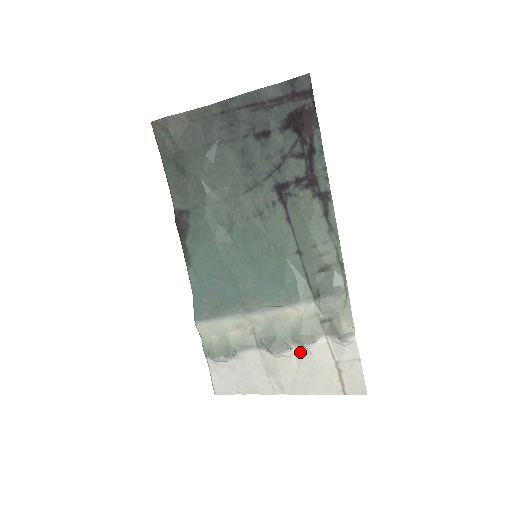
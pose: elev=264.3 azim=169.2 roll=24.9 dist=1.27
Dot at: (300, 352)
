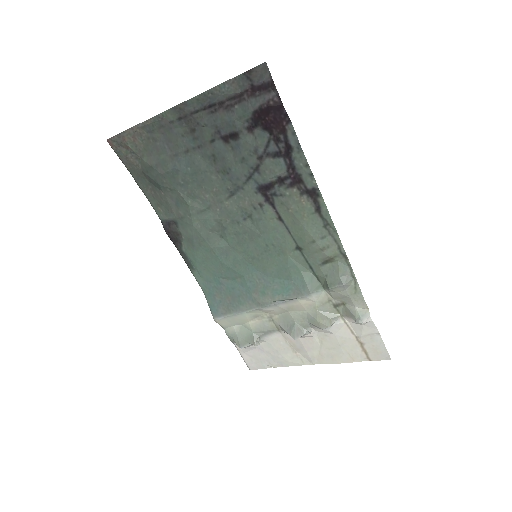
Dot at: (320, 332)
